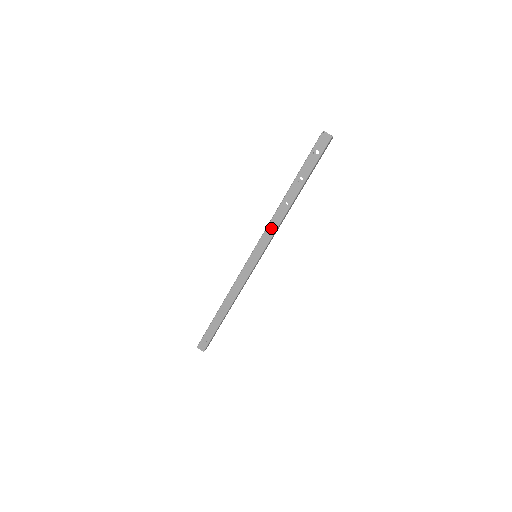
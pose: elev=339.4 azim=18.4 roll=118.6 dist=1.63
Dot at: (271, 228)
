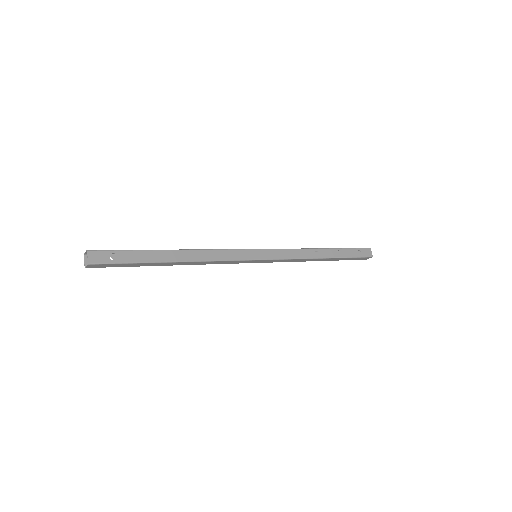
Dot at: (293, 253)
